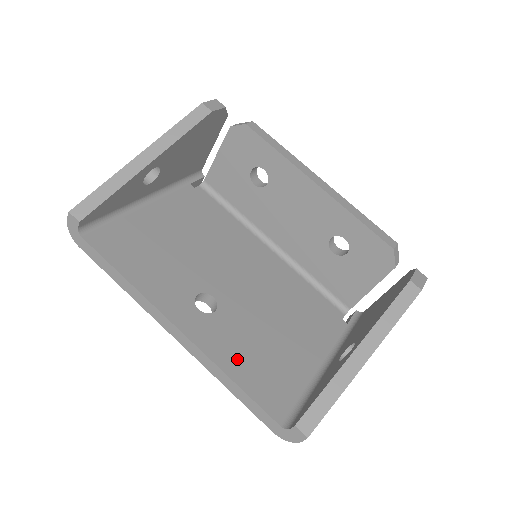
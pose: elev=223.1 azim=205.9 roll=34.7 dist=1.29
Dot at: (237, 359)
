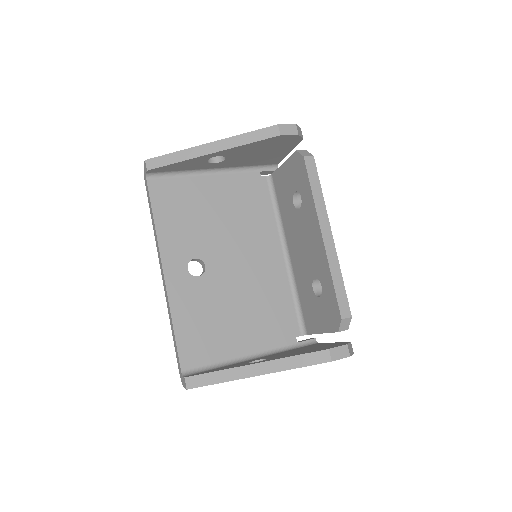
Dot at: (187, 315)
